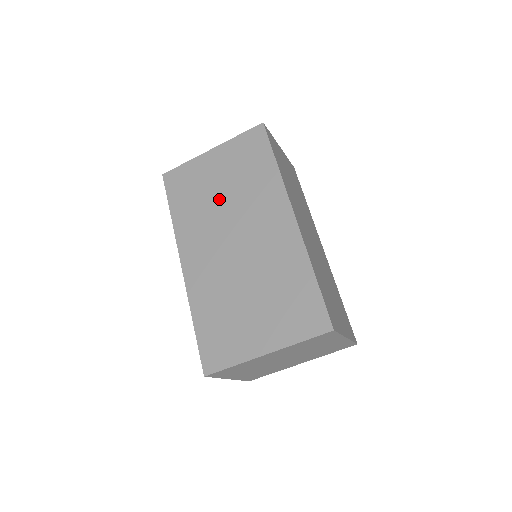
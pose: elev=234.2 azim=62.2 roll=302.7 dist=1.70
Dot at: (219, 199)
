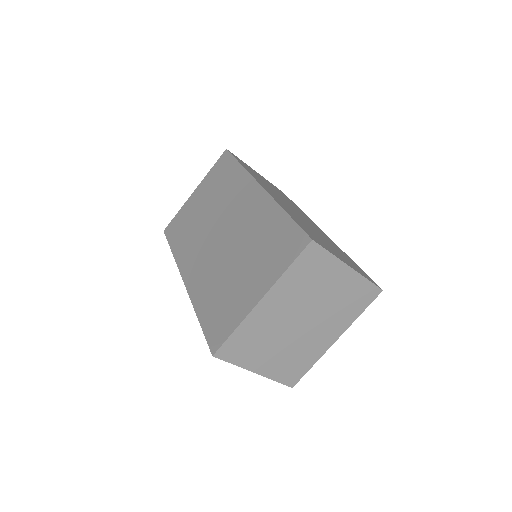
Dot at: (204, 216)
